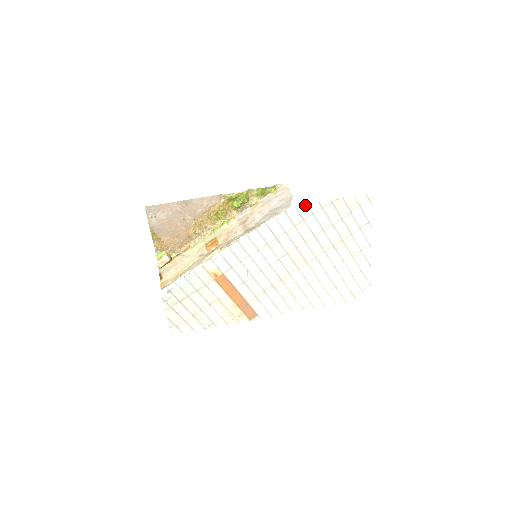
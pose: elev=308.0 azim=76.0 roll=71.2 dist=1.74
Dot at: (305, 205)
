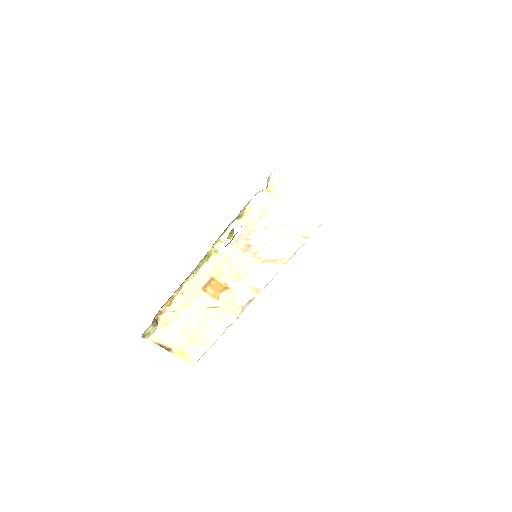
Dot at: occluded
